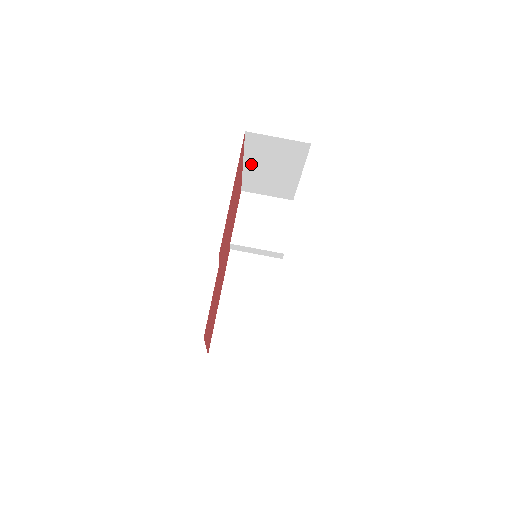
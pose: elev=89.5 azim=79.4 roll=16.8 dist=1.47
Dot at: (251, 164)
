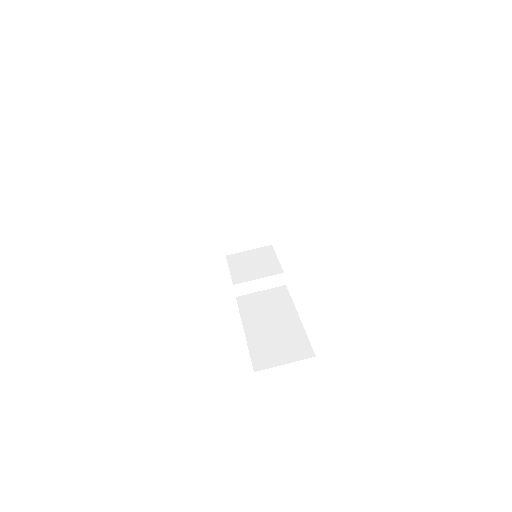
Dot at: (222, 211)
